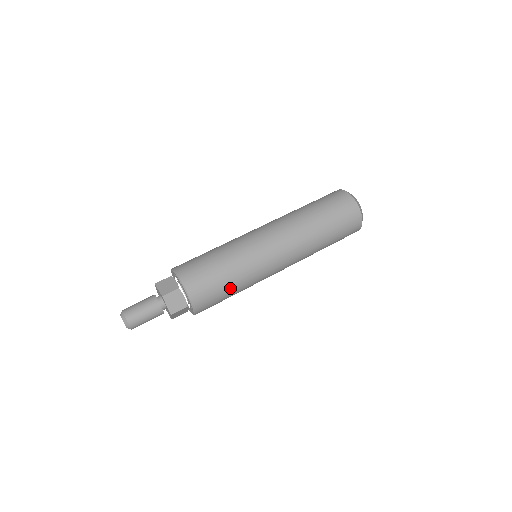
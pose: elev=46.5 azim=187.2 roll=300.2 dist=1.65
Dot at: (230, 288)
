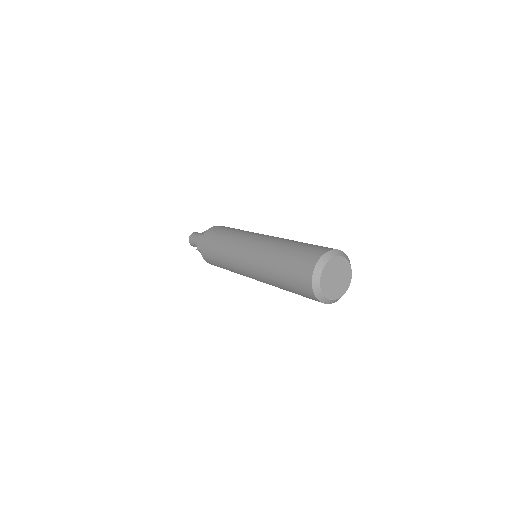
Dot at: occluded
